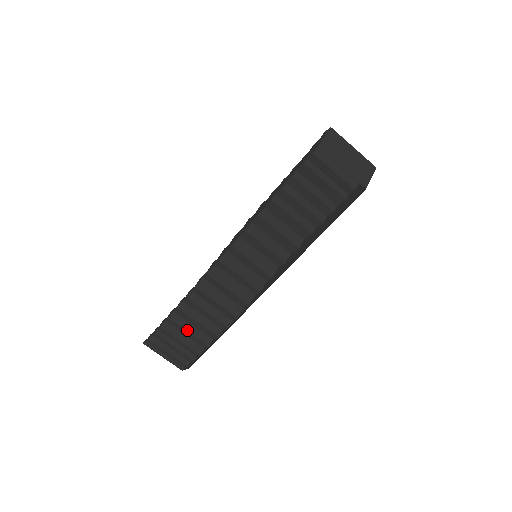
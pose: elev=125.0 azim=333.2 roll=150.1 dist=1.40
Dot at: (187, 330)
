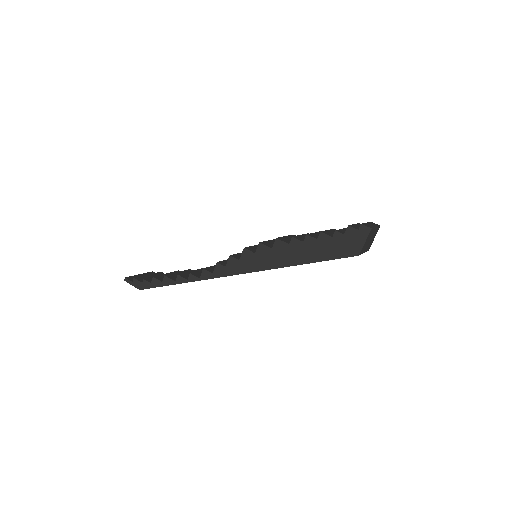
Dot at: occluded
